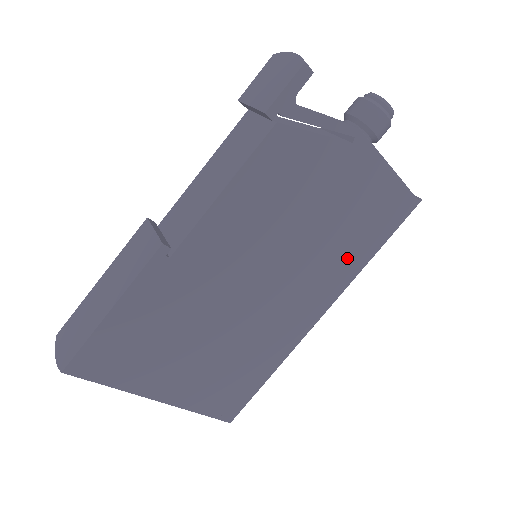
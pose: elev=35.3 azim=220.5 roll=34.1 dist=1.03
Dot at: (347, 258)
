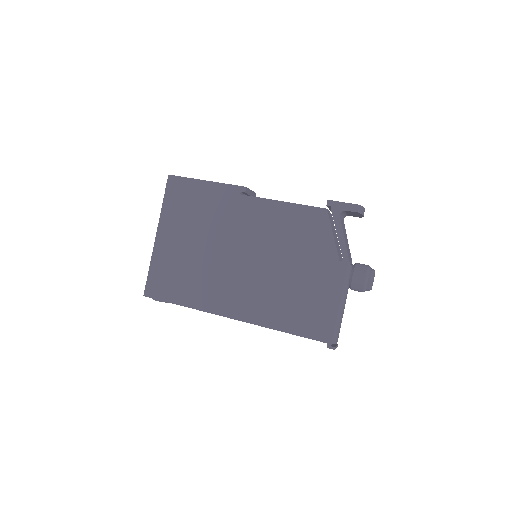
Dot at: (275, 310)
